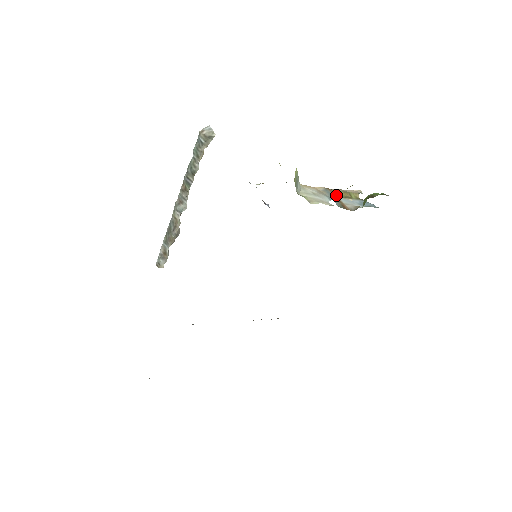
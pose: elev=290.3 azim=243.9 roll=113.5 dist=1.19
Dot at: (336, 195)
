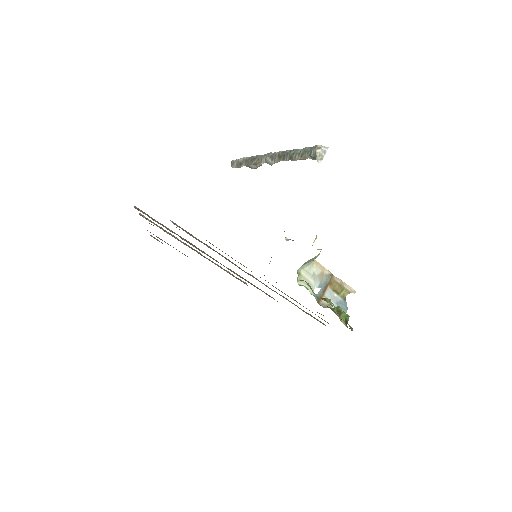
Dot at: (329, 285)
